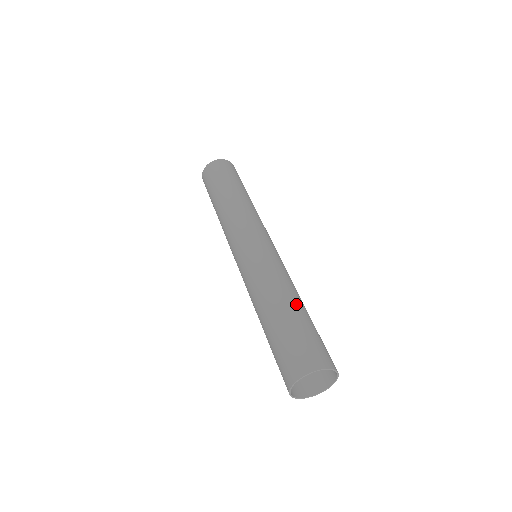
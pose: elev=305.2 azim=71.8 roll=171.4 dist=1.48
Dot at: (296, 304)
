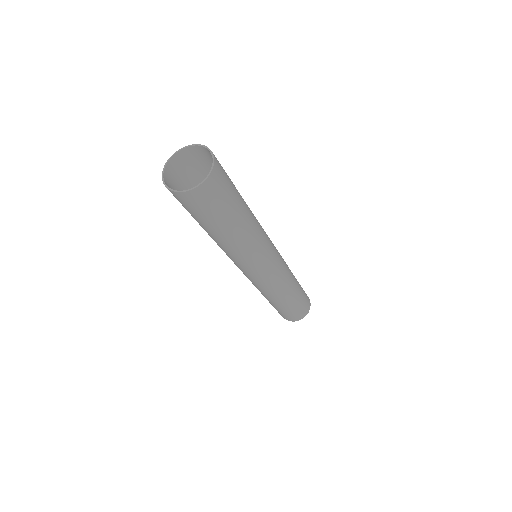
Dot at: (293, 297)
